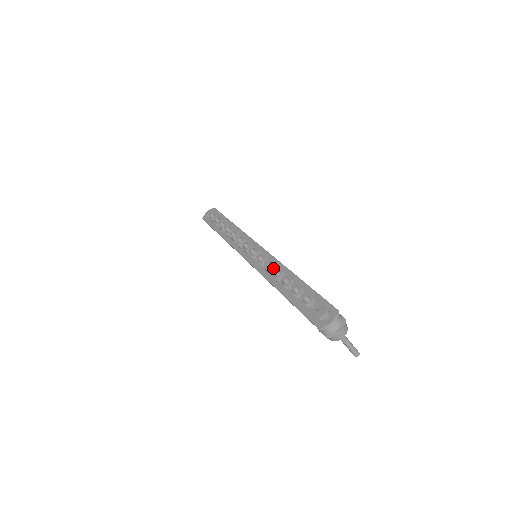
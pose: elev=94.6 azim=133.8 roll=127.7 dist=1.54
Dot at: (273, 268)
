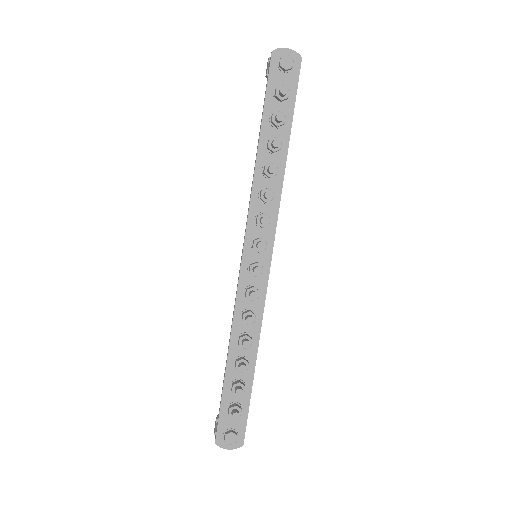
Dot at: (250, 324)
